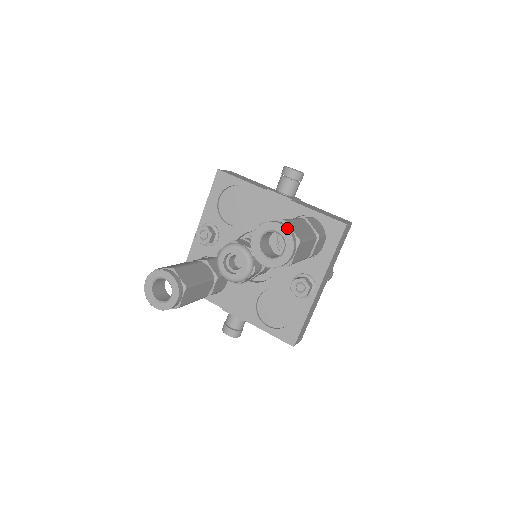
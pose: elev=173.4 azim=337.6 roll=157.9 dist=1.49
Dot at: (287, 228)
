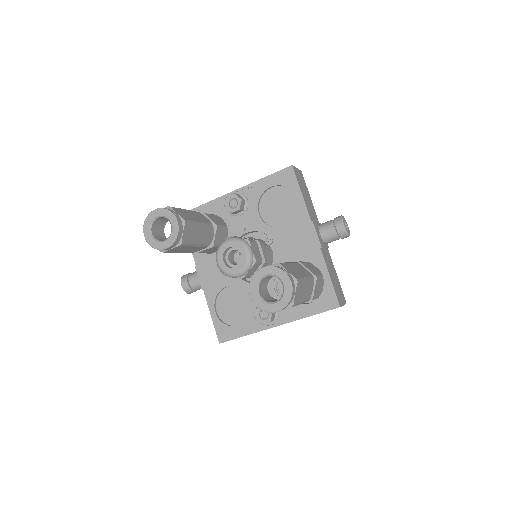
Dot at: (293, 290)
